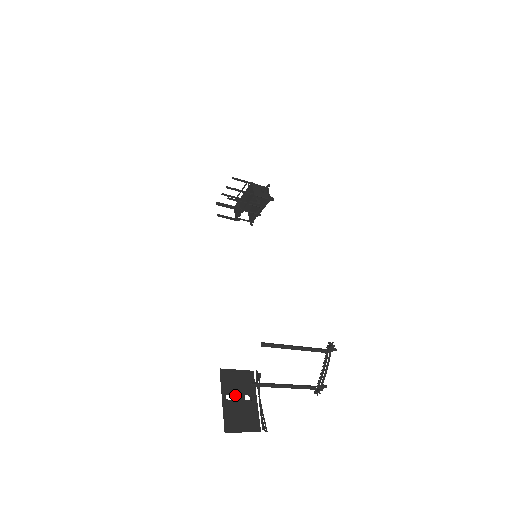
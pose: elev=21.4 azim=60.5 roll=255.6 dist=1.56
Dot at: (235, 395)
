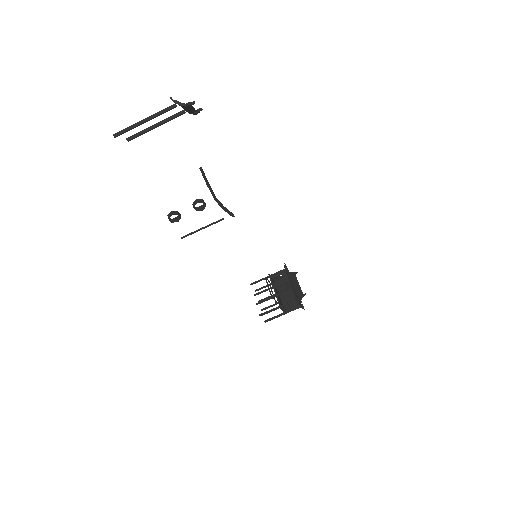
Dot at: occluded
